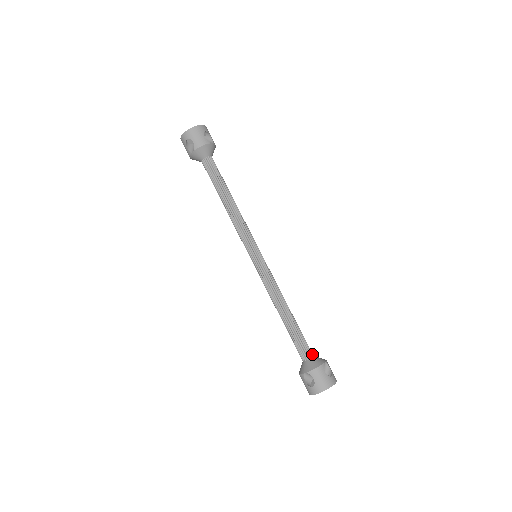
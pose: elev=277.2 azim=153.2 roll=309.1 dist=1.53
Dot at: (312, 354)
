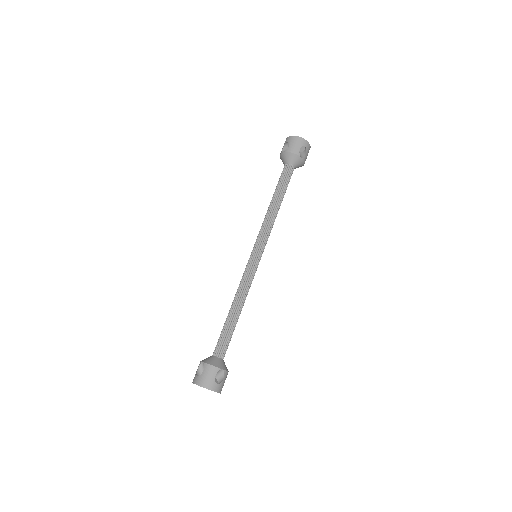
Dot at: (223, 357)
